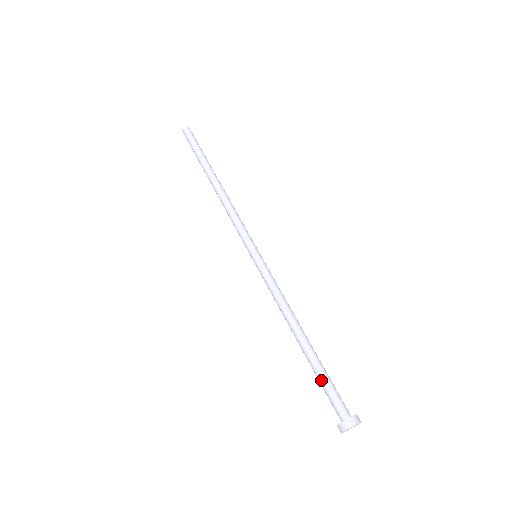
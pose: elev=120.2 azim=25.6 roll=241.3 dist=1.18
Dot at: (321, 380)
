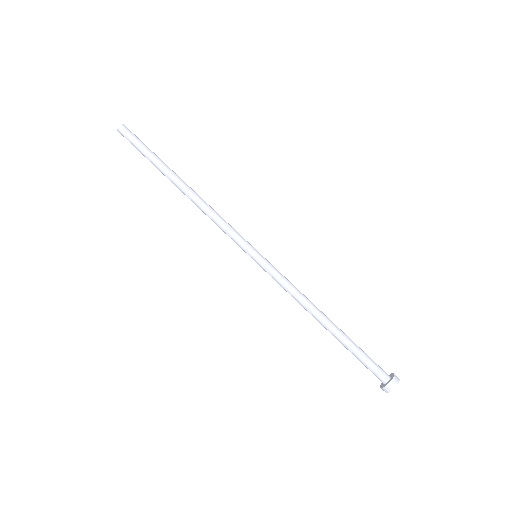
Dot at: occluded
